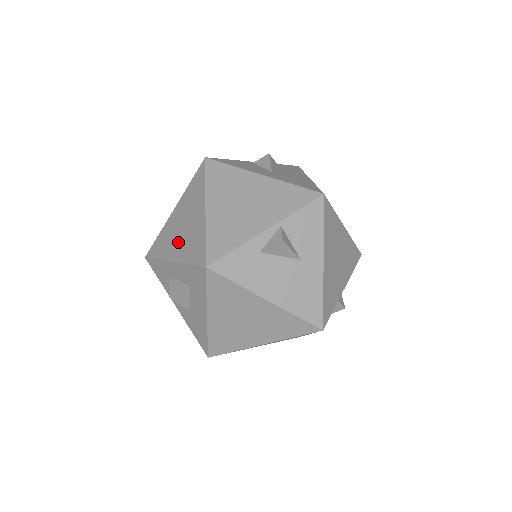
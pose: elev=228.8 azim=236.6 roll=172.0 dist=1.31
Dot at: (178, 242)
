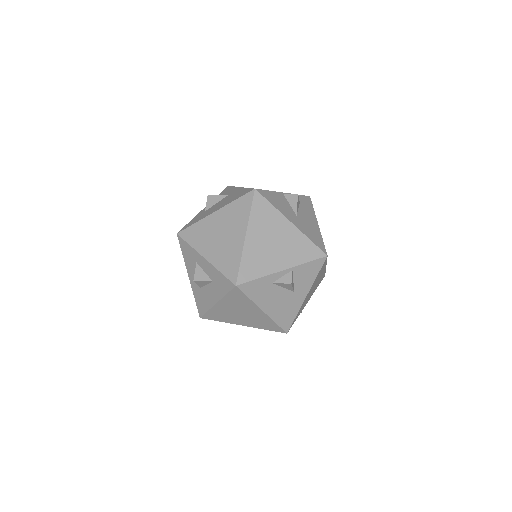
Dot at: (214, 246)
